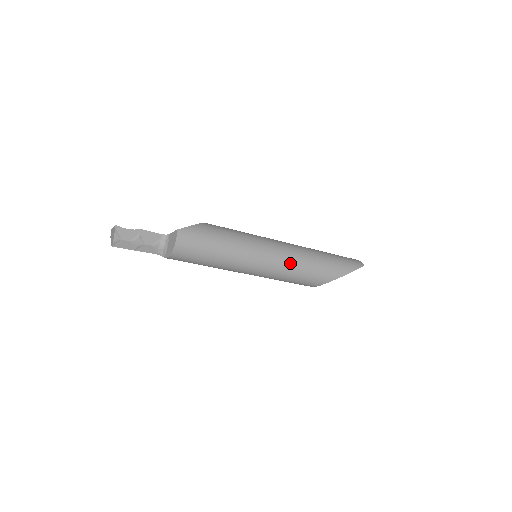
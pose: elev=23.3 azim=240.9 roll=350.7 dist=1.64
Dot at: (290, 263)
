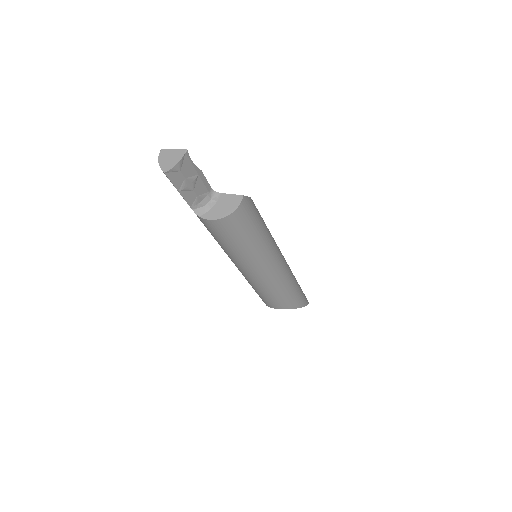
Dot at: (284, 279)
